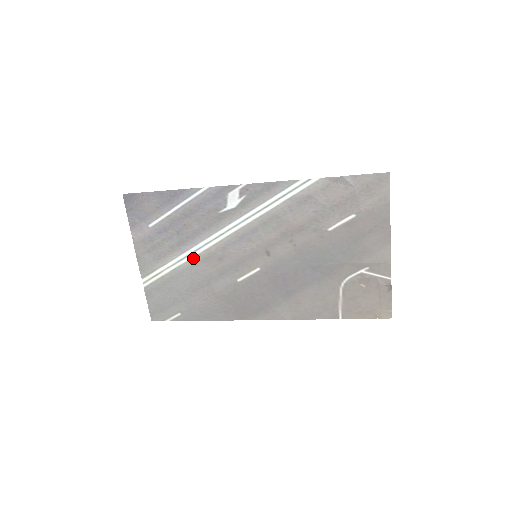
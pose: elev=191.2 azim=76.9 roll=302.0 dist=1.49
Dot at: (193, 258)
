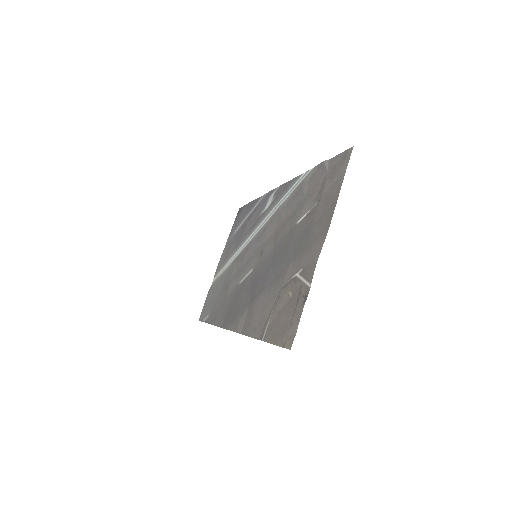
Dot at: (235, 259)
